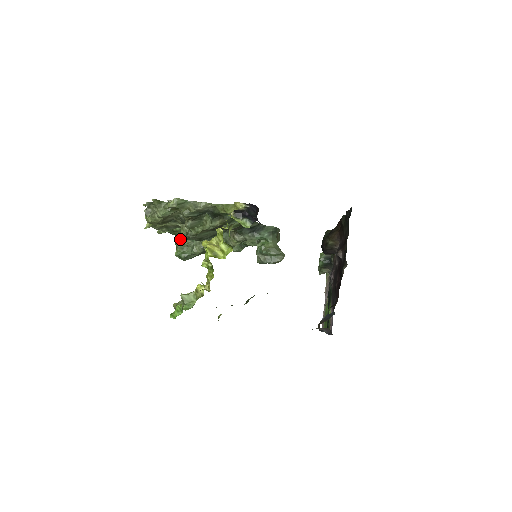
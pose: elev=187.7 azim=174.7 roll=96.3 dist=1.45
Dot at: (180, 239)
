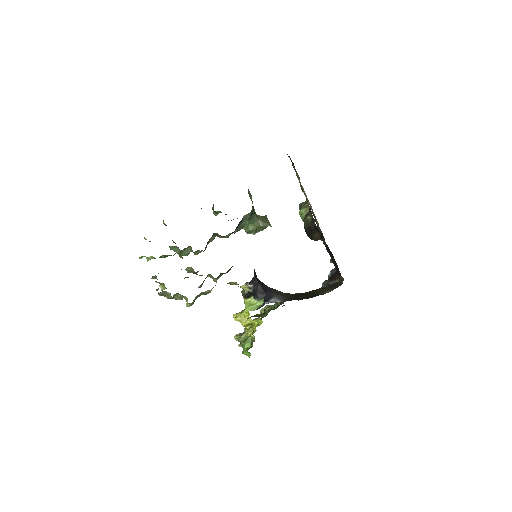
Dot at: occluded
